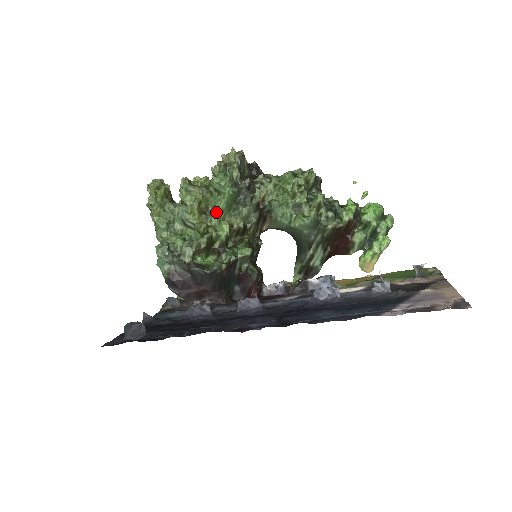
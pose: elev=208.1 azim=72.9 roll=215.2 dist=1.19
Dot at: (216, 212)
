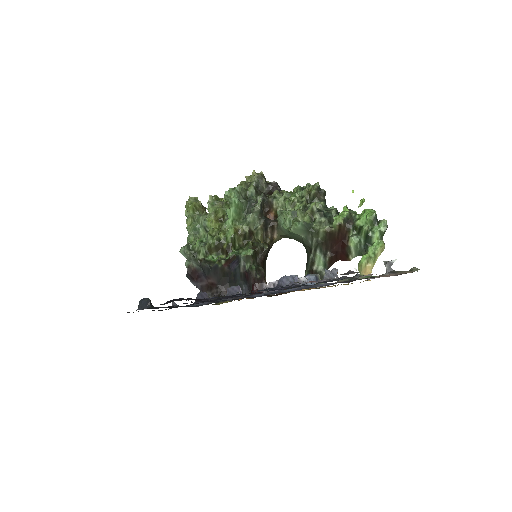
Dot at: (229, 220)
